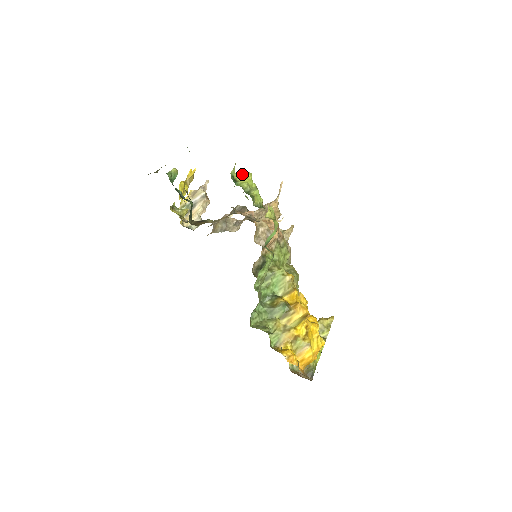
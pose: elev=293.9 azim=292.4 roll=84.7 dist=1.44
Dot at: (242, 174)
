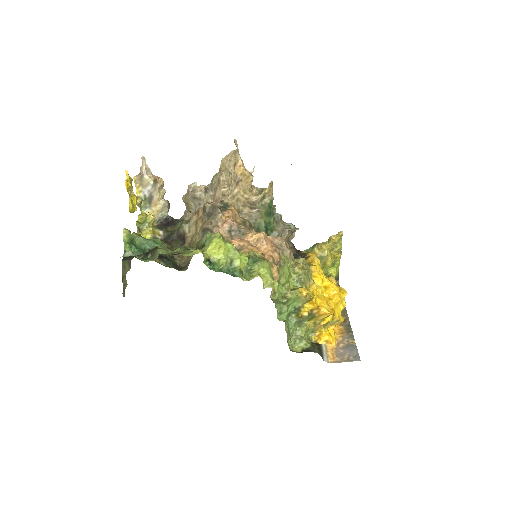
Dot at: (212, 248)
